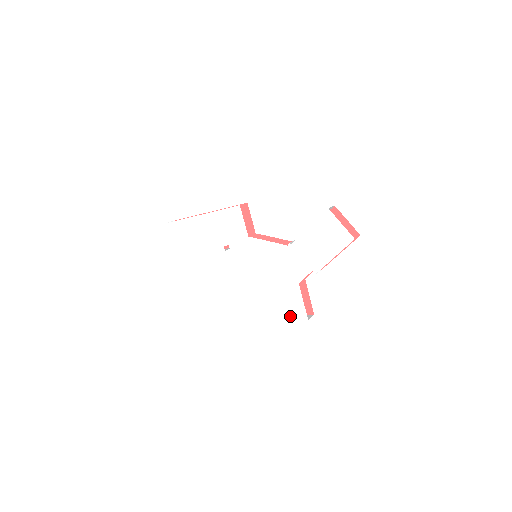
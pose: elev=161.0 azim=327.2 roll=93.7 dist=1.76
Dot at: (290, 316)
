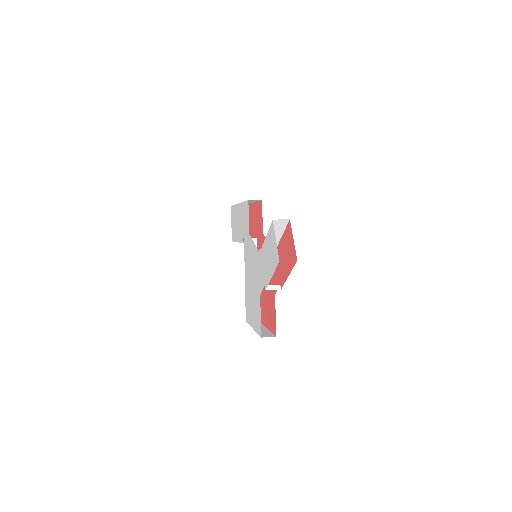
Dot at: (256, 327)
